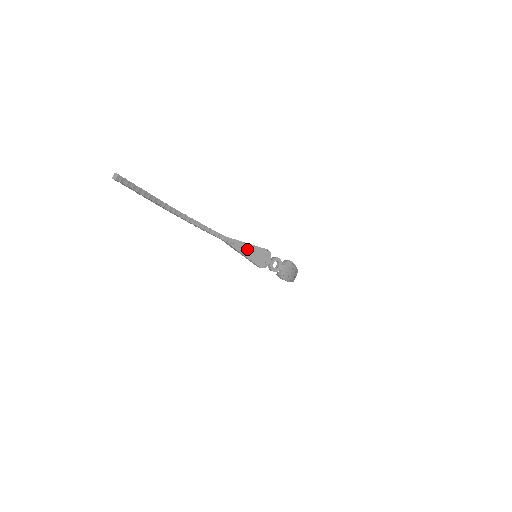
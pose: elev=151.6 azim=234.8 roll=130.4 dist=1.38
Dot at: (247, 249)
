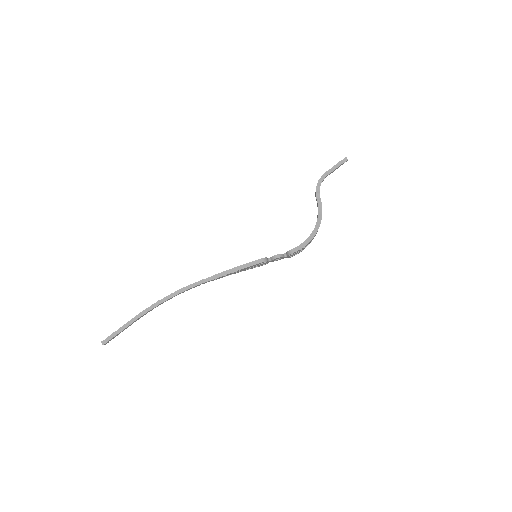
Dot at: (239, 271)
